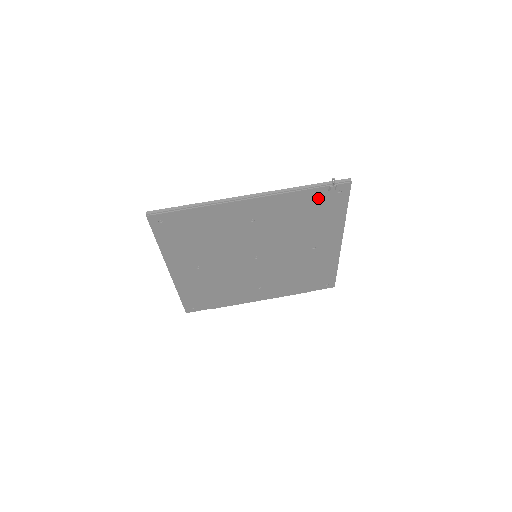
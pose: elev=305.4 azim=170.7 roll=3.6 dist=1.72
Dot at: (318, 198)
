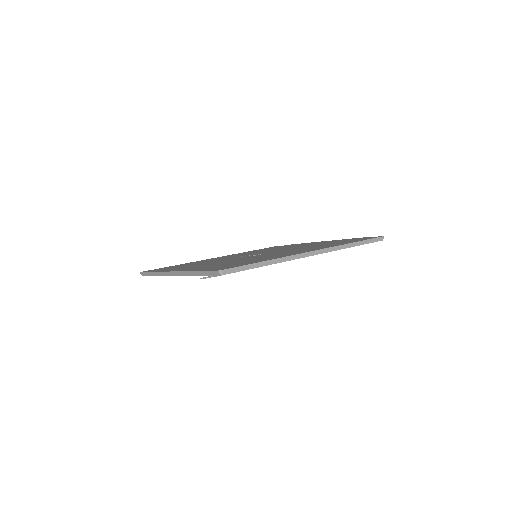
Dot at: occluded
